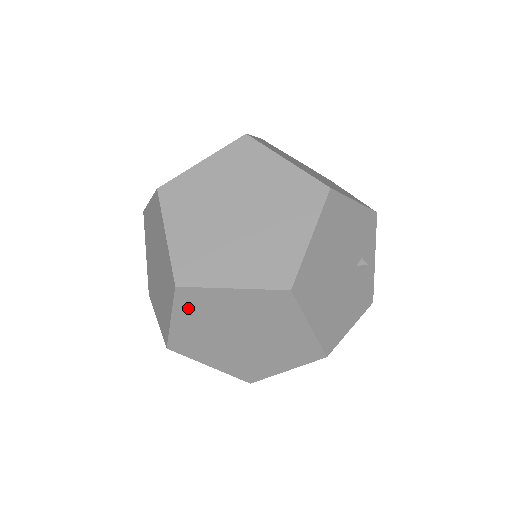
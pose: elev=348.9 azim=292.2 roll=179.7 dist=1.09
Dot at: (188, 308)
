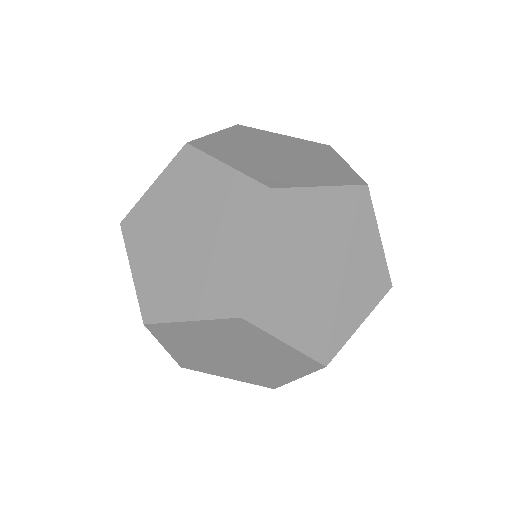
Dot at: (239, 133)
